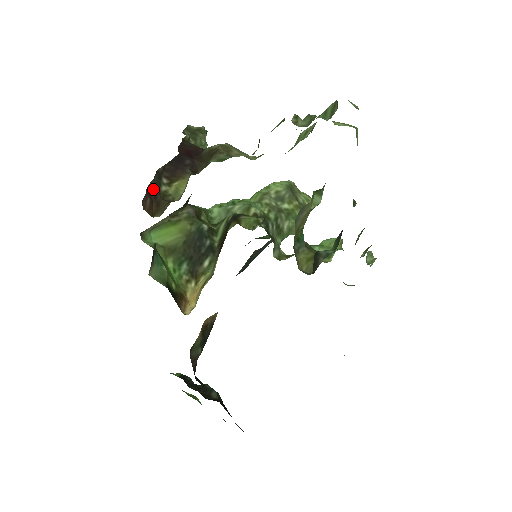
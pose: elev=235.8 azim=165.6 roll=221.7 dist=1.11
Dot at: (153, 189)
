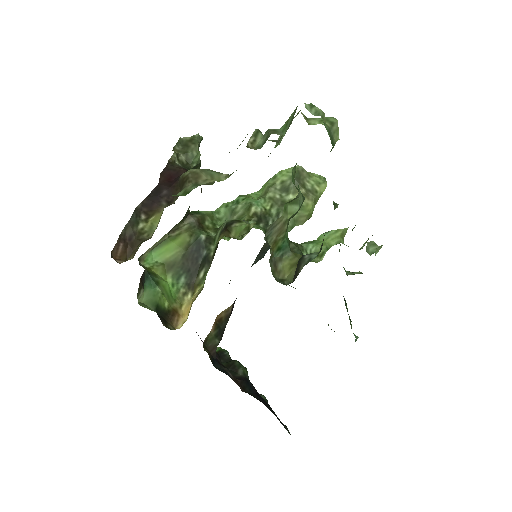
Dot at: (128, 231)
